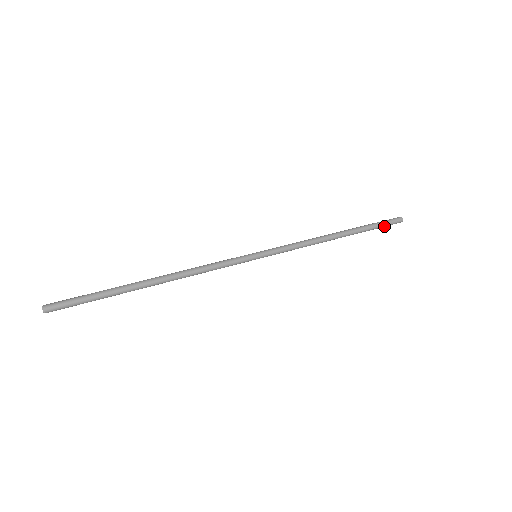
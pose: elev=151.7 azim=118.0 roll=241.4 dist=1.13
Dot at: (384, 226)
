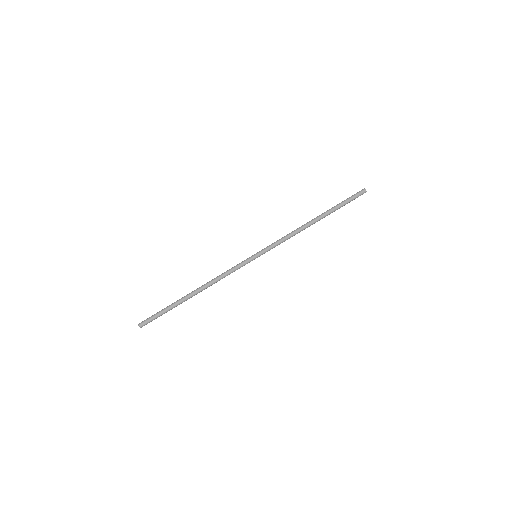
Dot at: occluded
